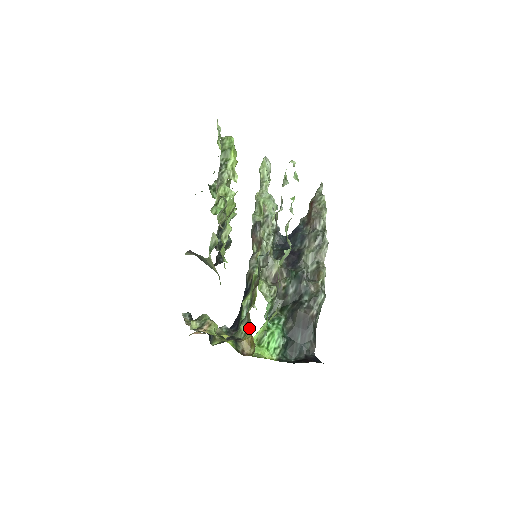
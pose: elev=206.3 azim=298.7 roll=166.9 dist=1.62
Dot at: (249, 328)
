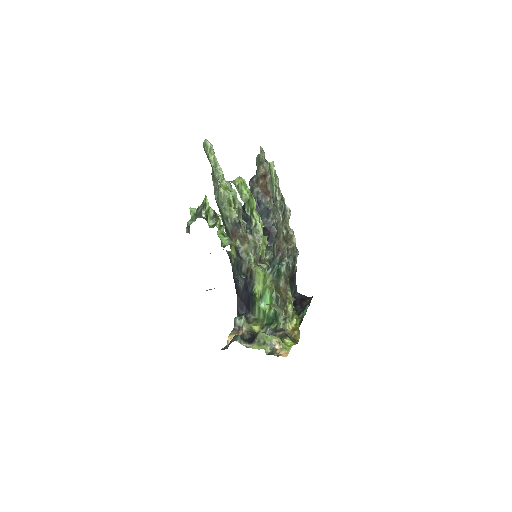
Dot at: (289, 320)
